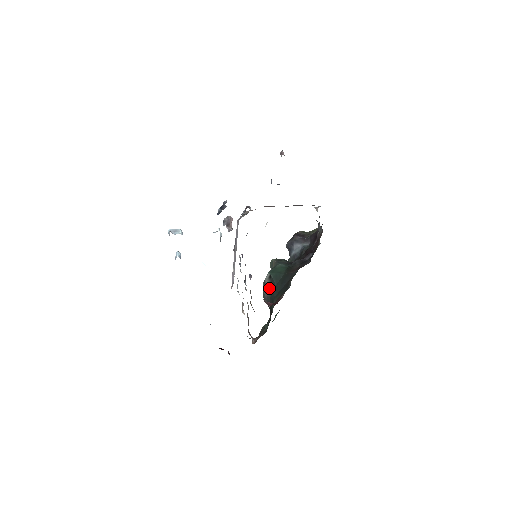
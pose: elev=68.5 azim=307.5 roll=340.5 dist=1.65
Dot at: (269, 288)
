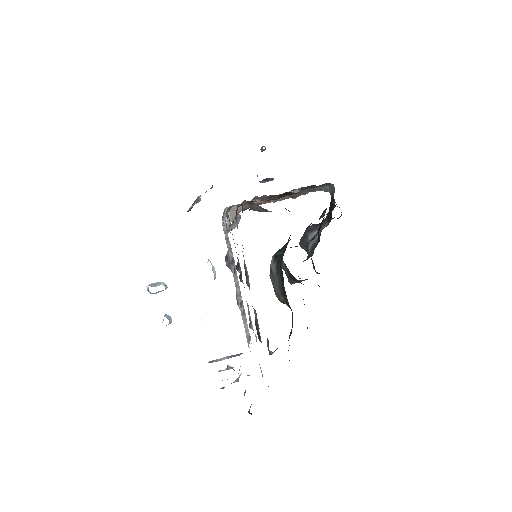
Dot at: (276, 268)
